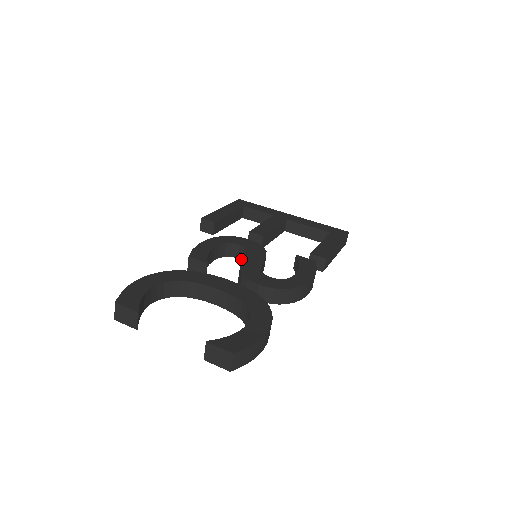
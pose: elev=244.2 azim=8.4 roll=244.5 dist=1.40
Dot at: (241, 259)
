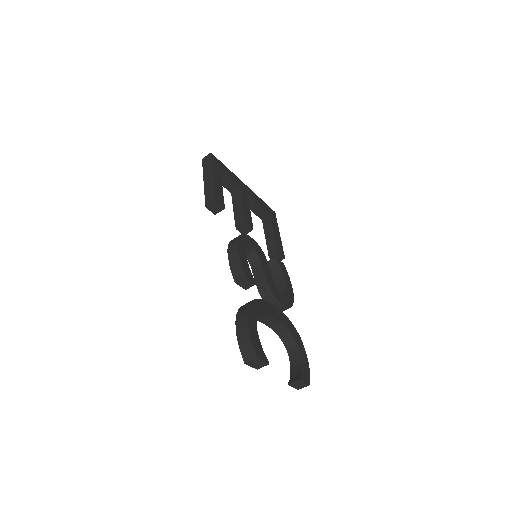
Dot at: occluded
